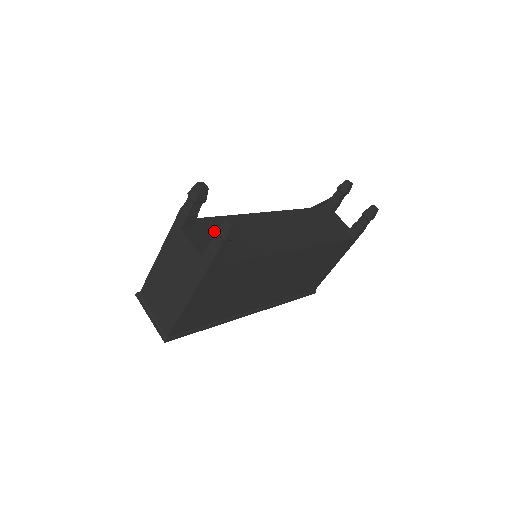
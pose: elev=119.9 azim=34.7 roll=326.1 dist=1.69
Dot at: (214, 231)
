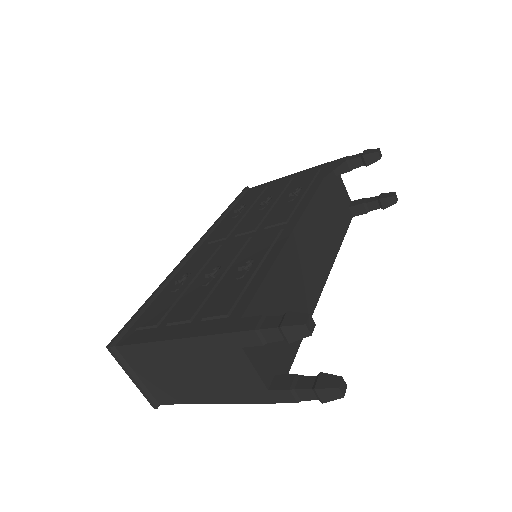
Dot at: occluded
